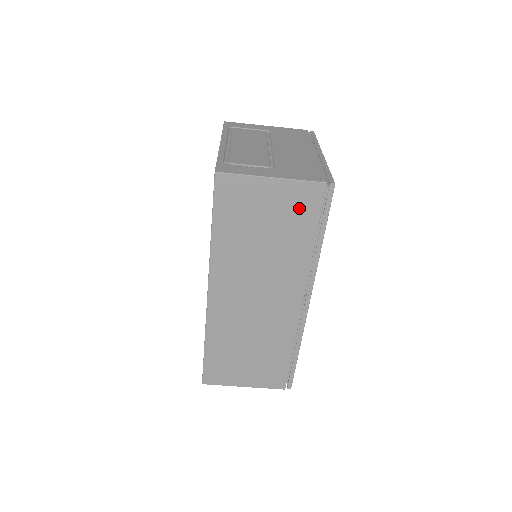
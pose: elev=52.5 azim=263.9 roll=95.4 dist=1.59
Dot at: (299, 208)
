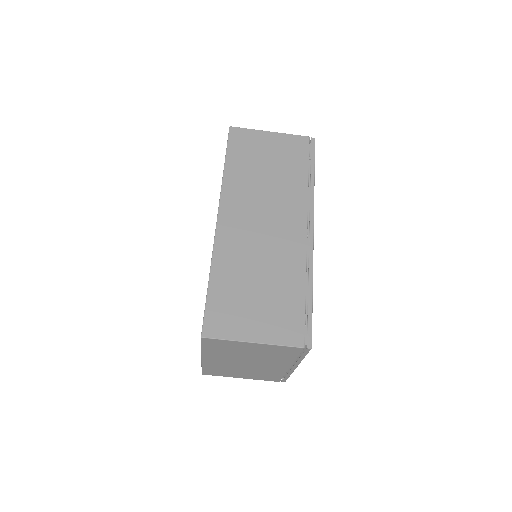
Dot at: (292, 151)
